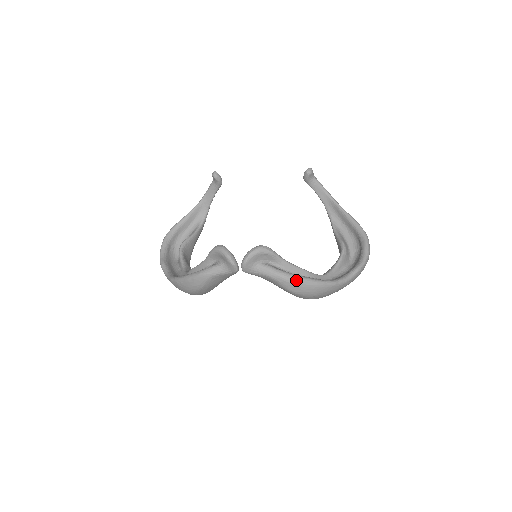
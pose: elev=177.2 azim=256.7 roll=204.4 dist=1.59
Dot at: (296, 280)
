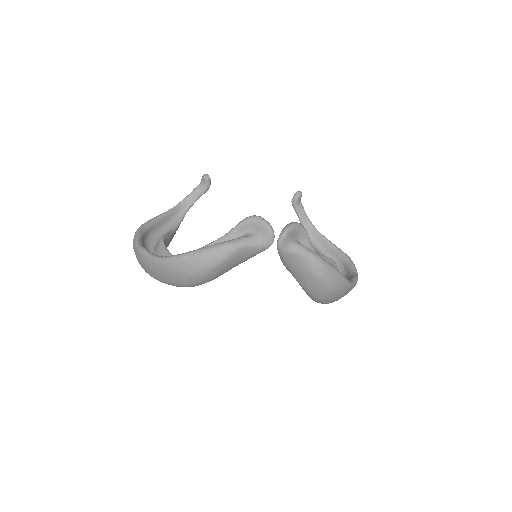
Dot at: (327, 264)
